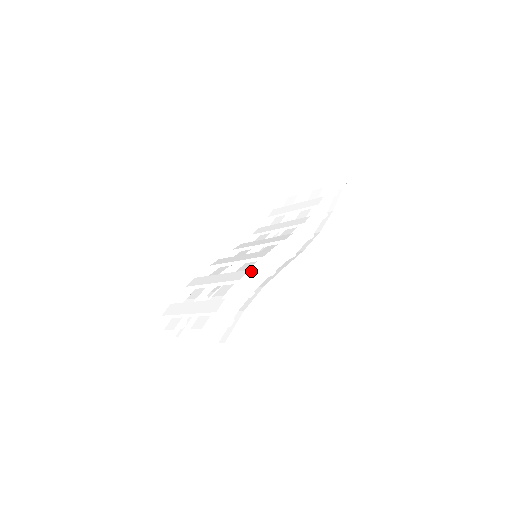
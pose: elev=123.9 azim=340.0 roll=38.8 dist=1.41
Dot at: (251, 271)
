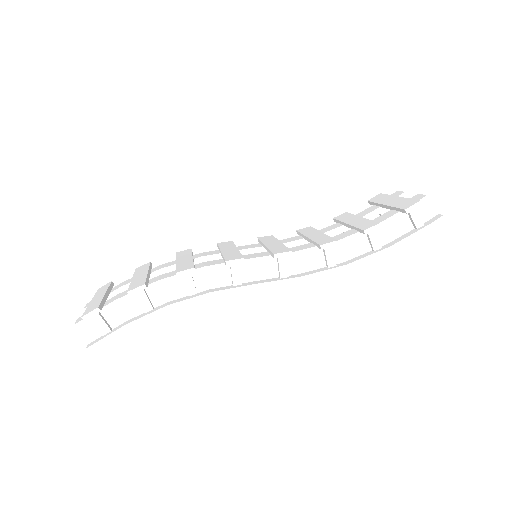
Dot at: (216, 269)
